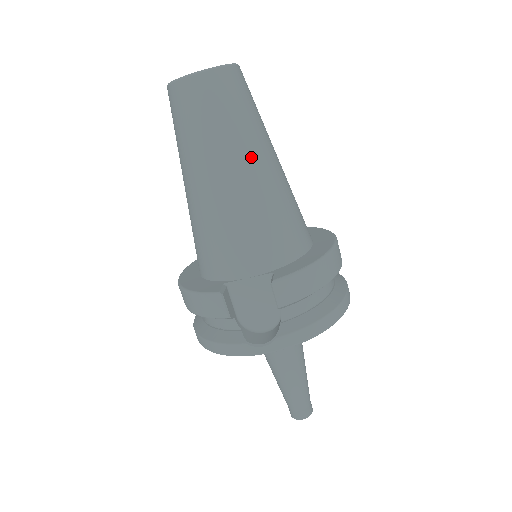
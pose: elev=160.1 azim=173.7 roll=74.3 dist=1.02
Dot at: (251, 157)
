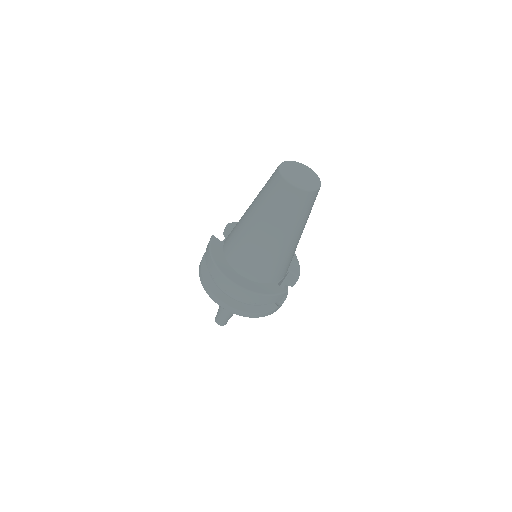
Dot at: occluded
